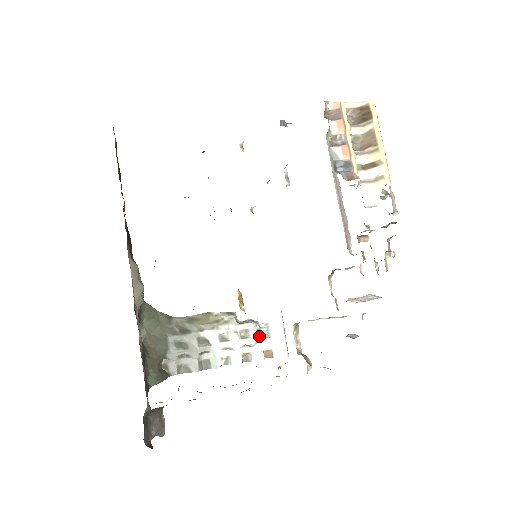
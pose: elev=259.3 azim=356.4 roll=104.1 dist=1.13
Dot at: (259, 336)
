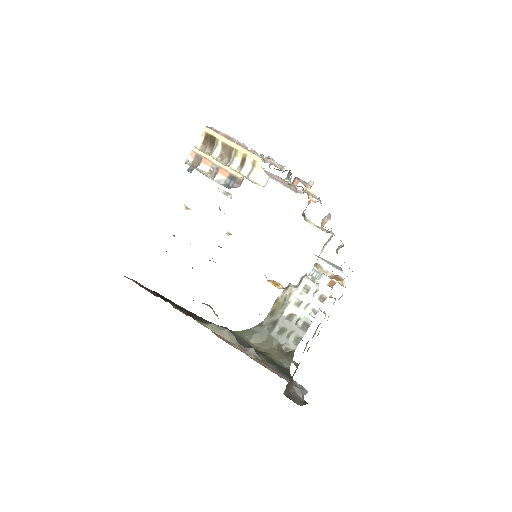
Dot at: (316, 280)
